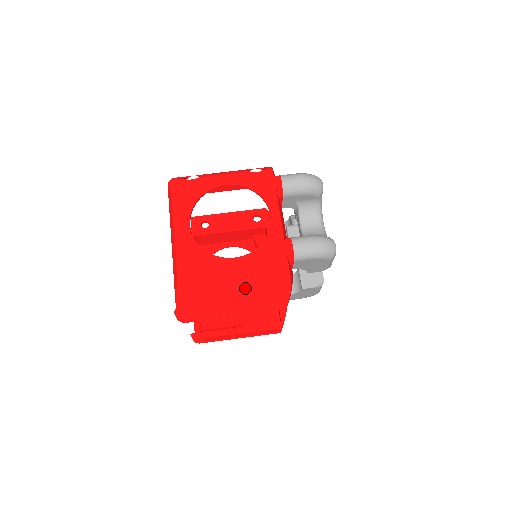
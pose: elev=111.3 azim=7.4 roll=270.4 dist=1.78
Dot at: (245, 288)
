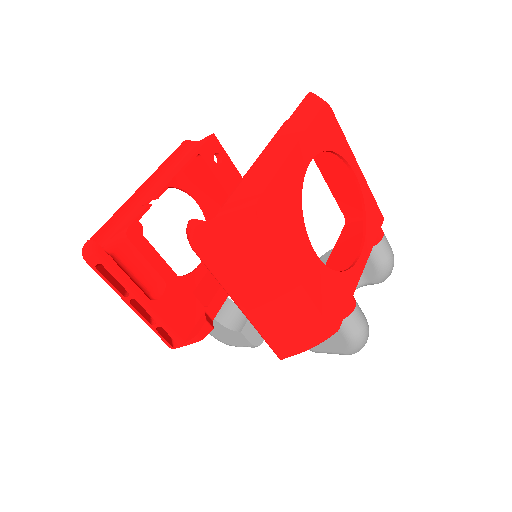
Dot at: (295, 296)
